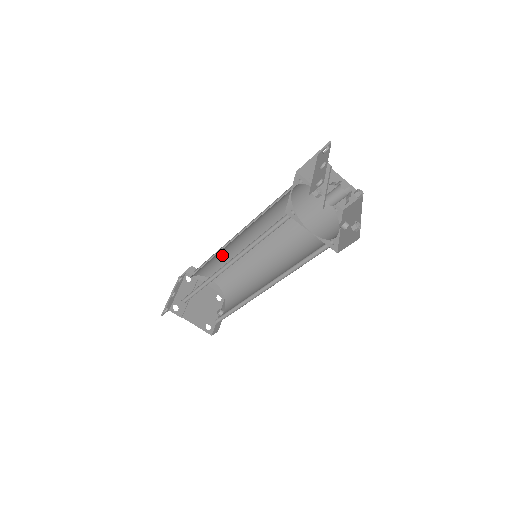
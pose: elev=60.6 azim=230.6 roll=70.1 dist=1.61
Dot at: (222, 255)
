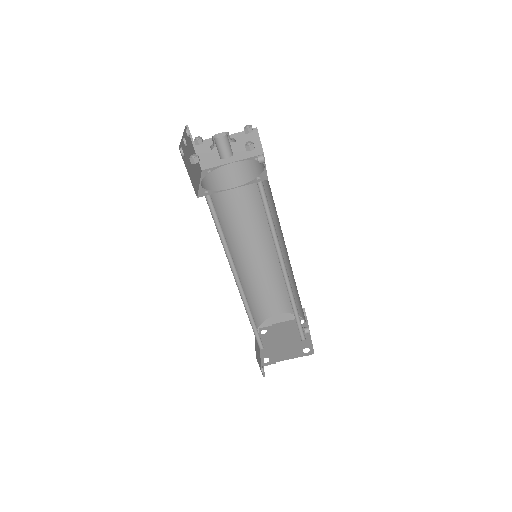
Dot at: (253, 286)
